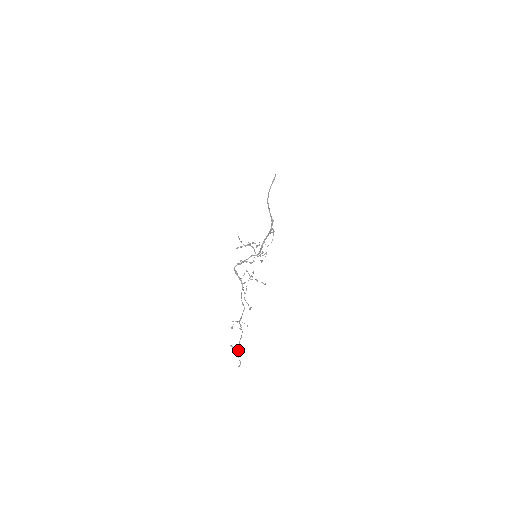
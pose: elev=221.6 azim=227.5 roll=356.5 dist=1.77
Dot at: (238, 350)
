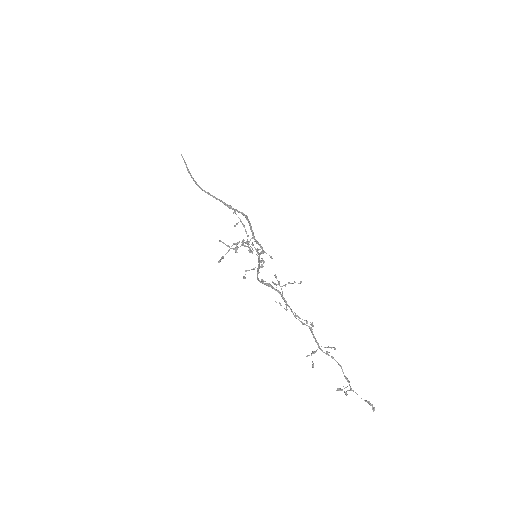
Dot at: (347, 390)
